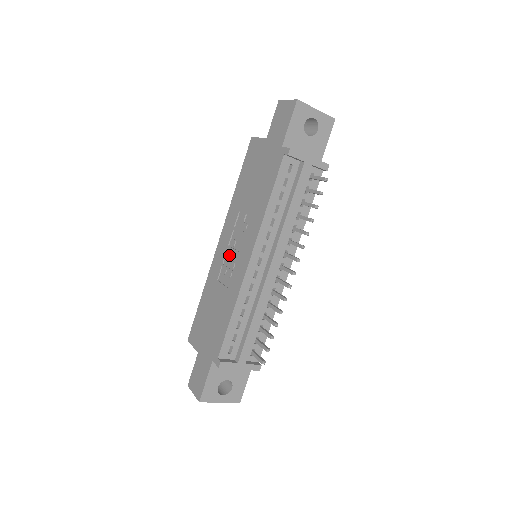
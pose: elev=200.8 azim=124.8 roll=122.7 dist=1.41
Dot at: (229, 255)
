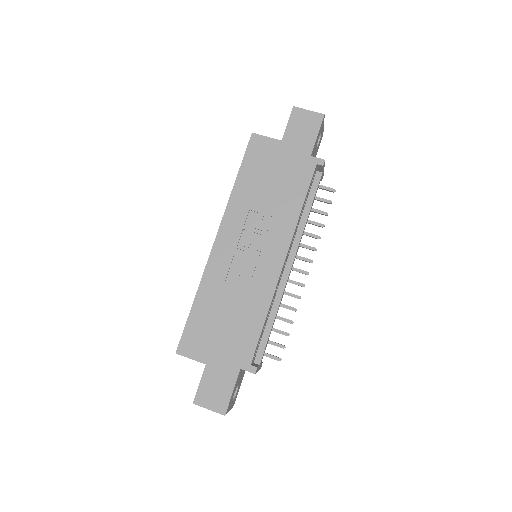
Dot at: (241, 256)
